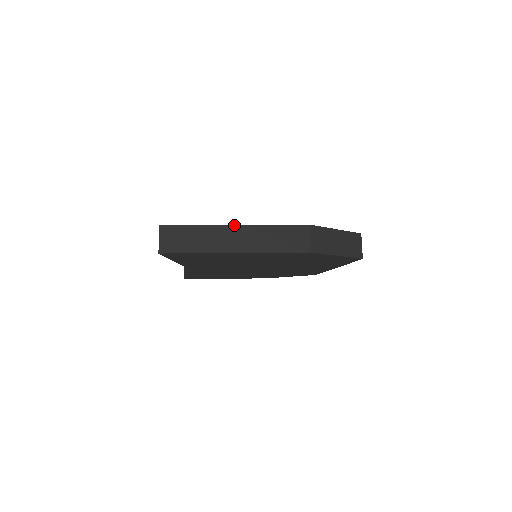
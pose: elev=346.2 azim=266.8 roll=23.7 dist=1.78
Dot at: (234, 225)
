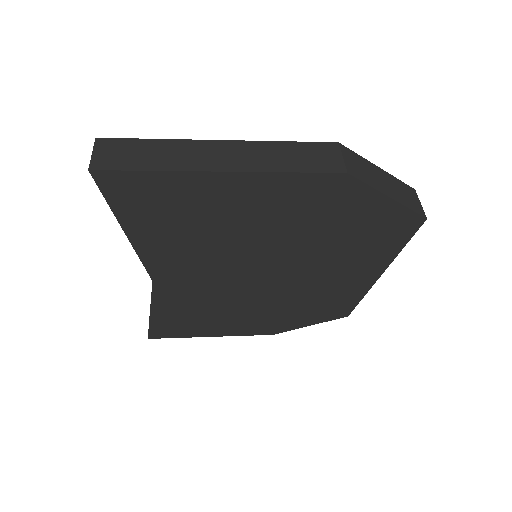
Dot at: (218, 140)
